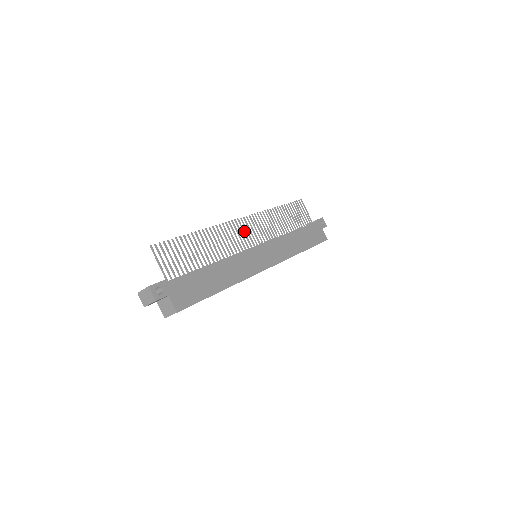
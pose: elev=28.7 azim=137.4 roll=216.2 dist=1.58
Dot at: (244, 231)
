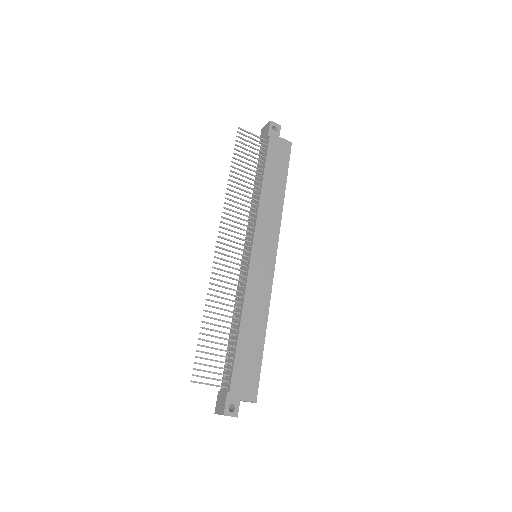
Dot at: (230, 251)
